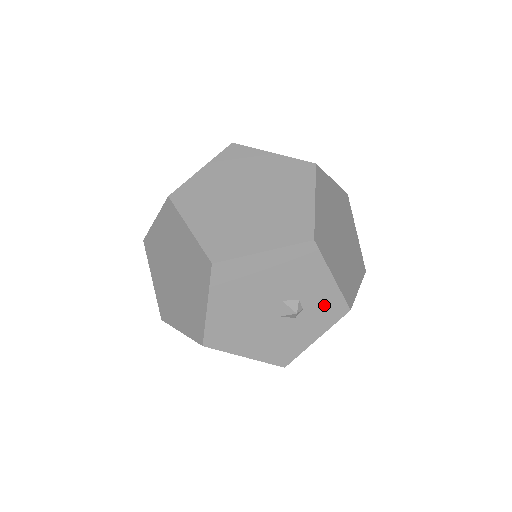
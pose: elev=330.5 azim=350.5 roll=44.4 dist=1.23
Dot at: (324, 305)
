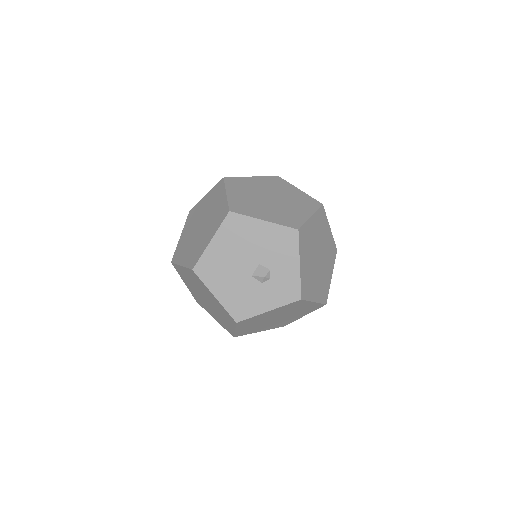
Dot at: (285, 284)
